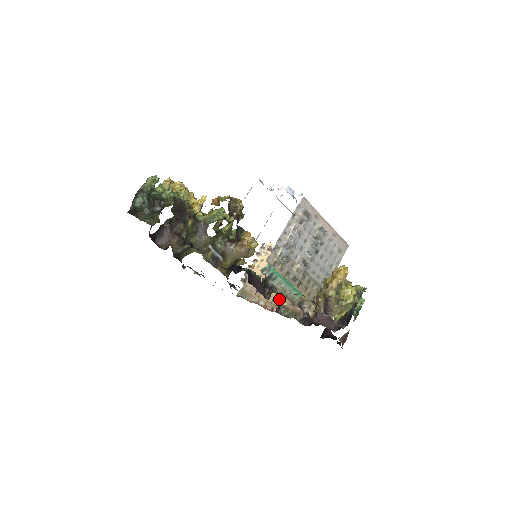
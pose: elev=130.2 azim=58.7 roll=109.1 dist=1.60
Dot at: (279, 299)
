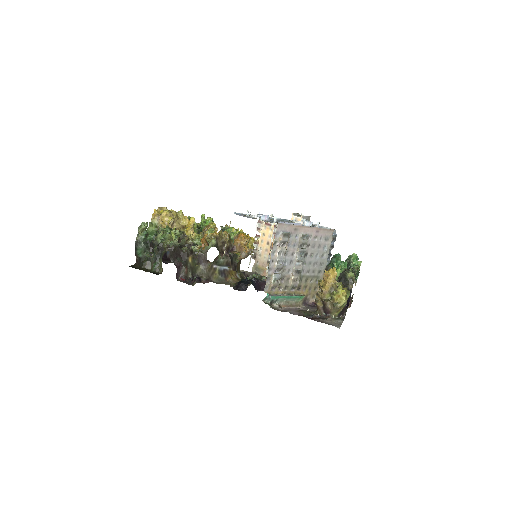
Dot at: occluded
